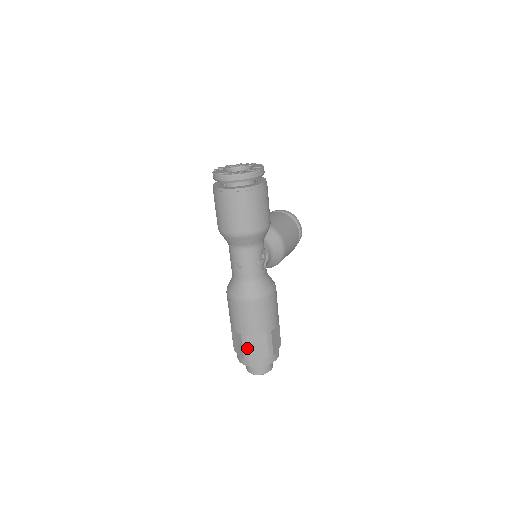
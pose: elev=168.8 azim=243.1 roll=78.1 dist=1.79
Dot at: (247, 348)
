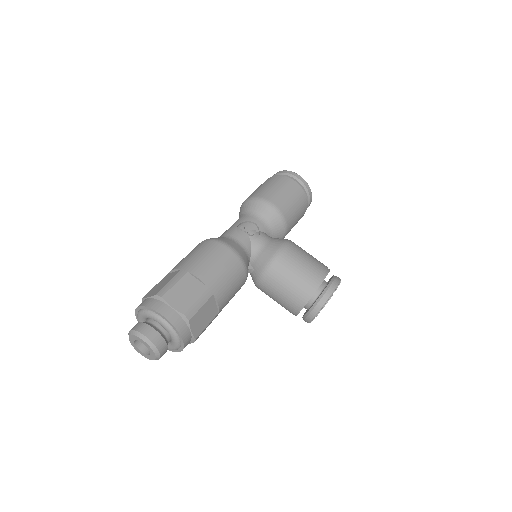
Dot at: (155, 286)
